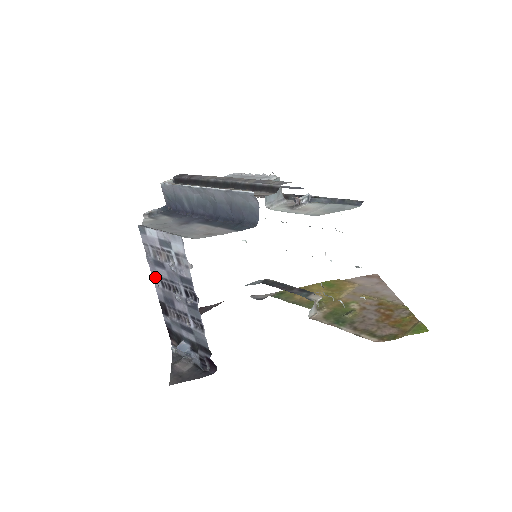
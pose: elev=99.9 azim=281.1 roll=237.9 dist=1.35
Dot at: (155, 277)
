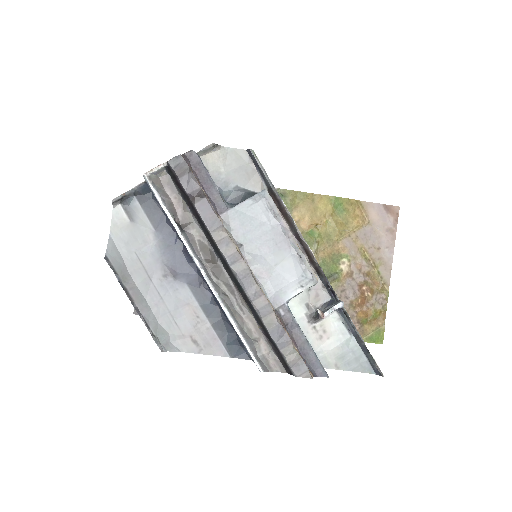
Dot at: occluded
